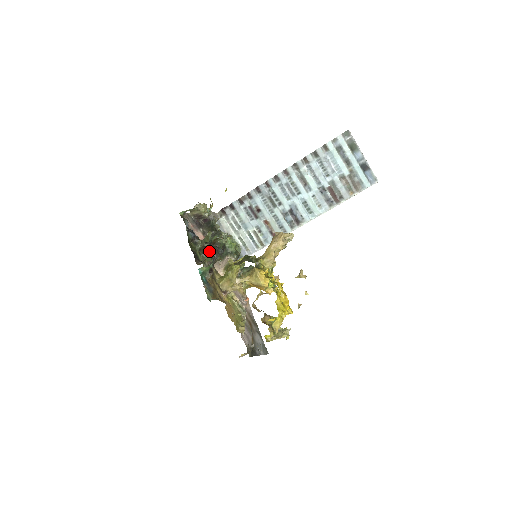
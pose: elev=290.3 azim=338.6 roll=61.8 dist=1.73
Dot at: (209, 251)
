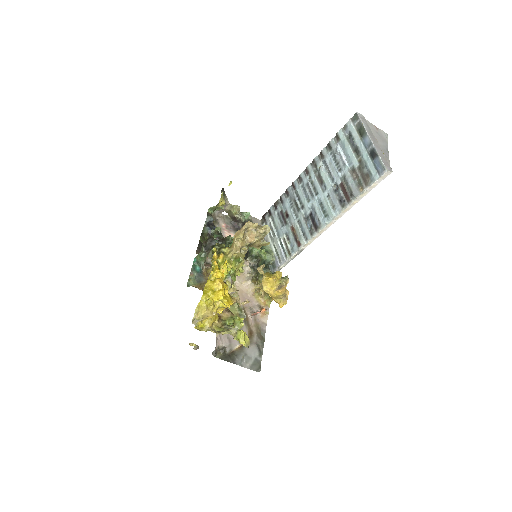
Dot at: (204, 241)
